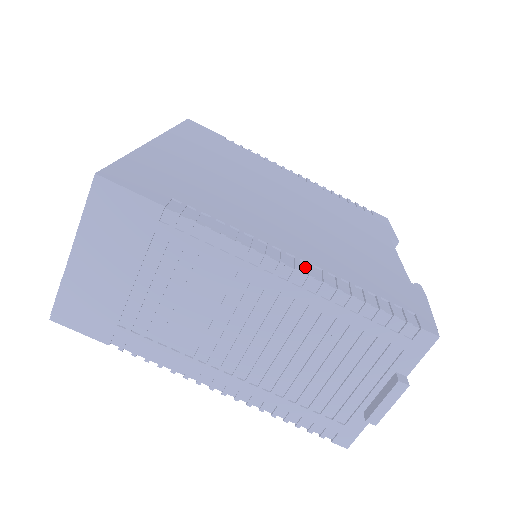
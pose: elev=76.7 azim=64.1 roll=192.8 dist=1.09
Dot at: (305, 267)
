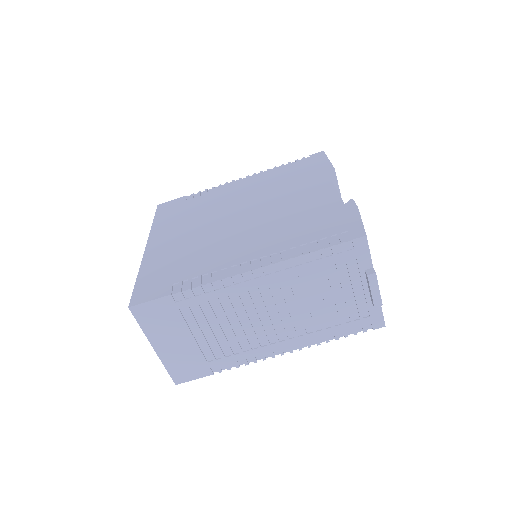
Dot at: (265, 261)
